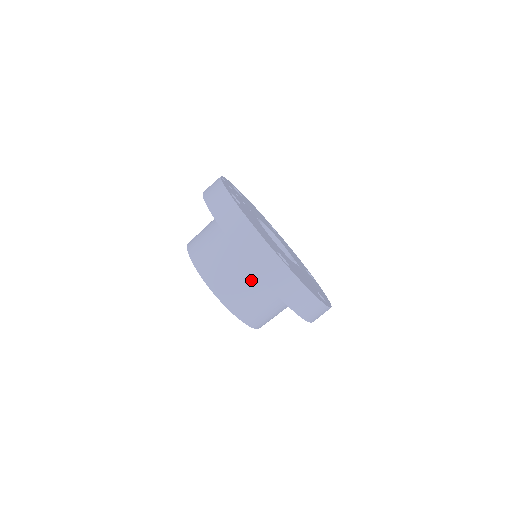
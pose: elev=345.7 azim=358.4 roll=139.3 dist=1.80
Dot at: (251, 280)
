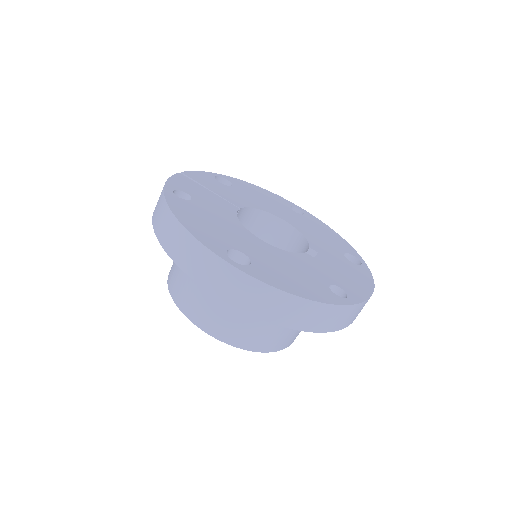
Dot at: occluded
